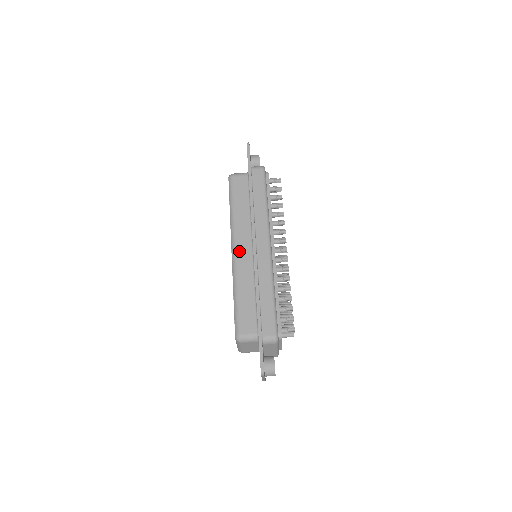
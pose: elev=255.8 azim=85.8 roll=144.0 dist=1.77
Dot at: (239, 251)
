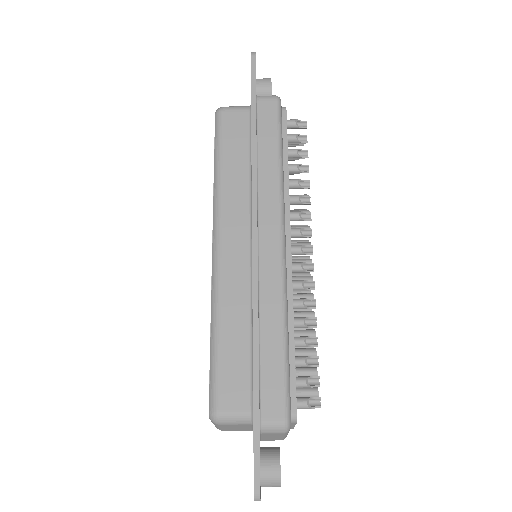
Dot at: (226, 248)
